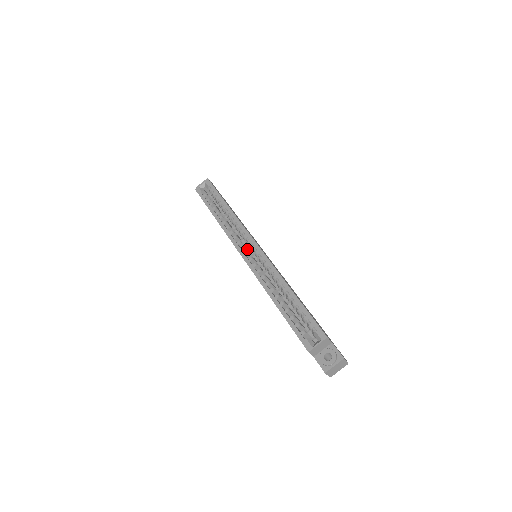
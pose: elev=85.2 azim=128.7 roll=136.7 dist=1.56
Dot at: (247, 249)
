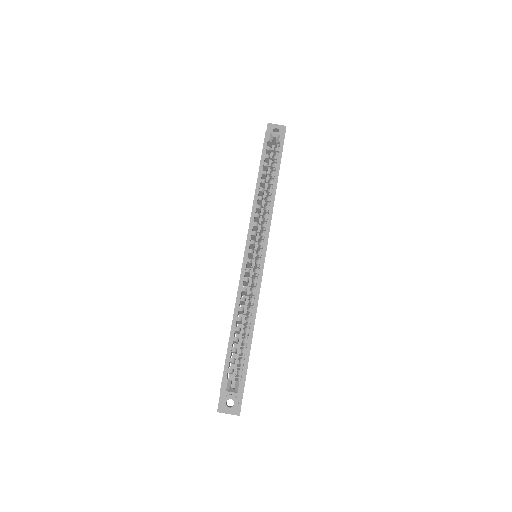
Dot at: occluded
